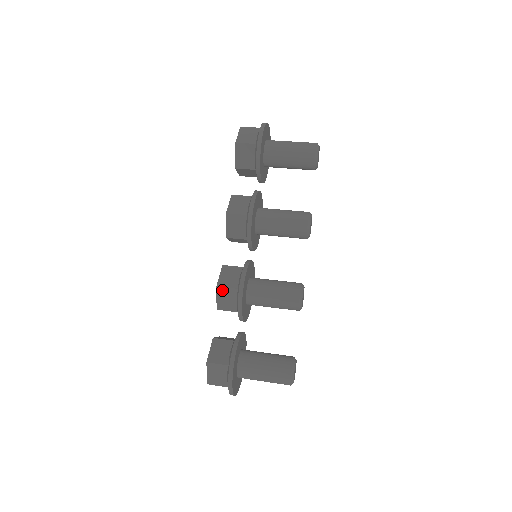
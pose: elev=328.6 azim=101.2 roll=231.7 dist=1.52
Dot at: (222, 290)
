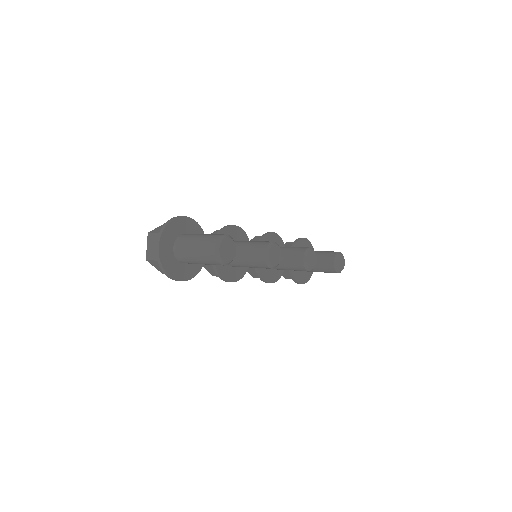
Dot at: occluded
